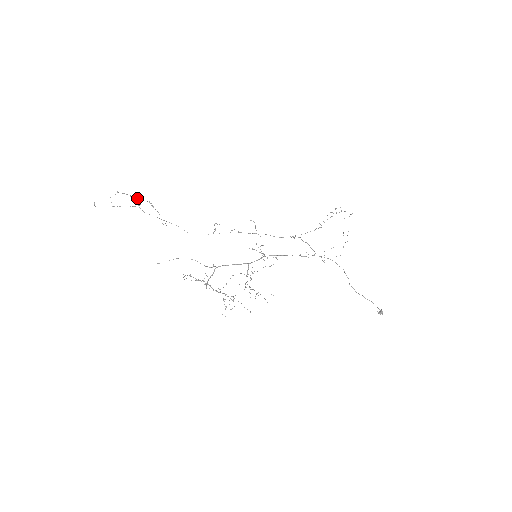
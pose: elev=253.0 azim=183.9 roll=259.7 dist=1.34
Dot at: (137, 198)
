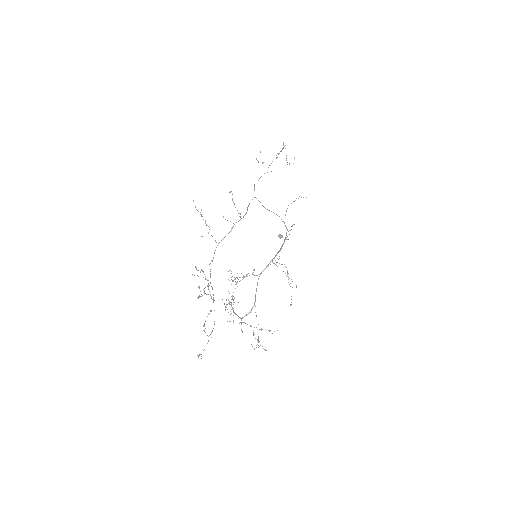
Dot at: occluded
